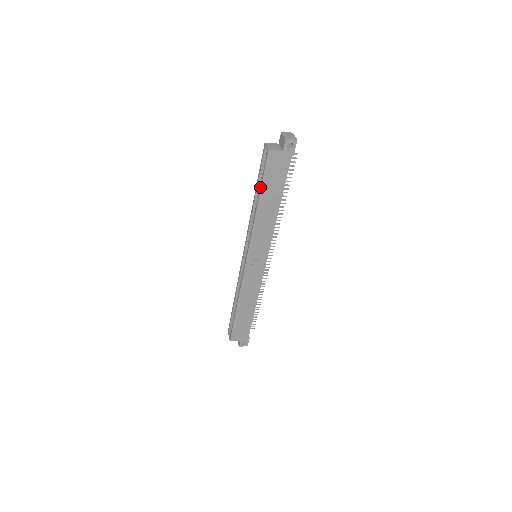
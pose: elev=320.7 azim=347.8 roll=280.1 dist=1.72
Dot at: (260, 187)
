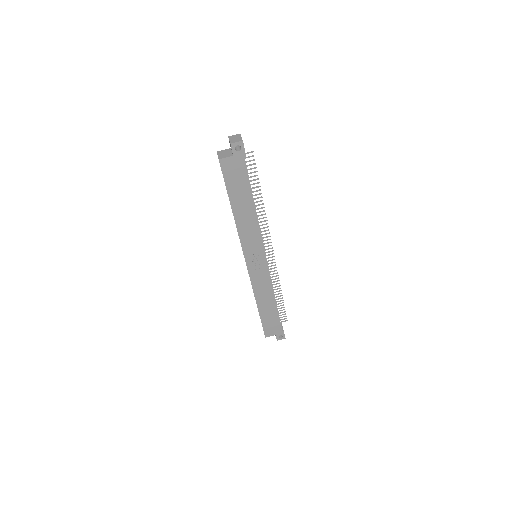
Dot at: occluded
